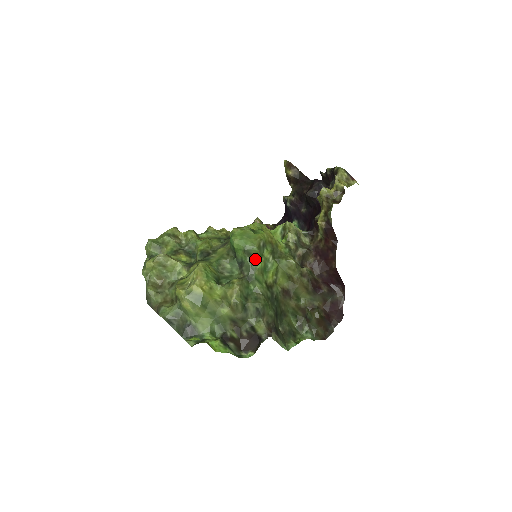
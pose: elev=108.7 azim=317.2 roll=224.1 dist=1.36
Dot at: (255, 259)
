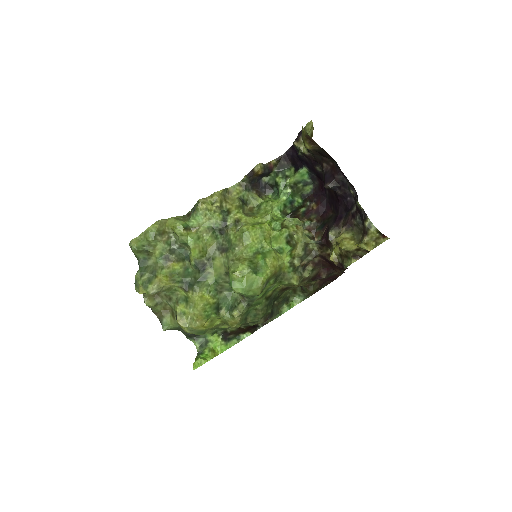
Dot at: occluded
